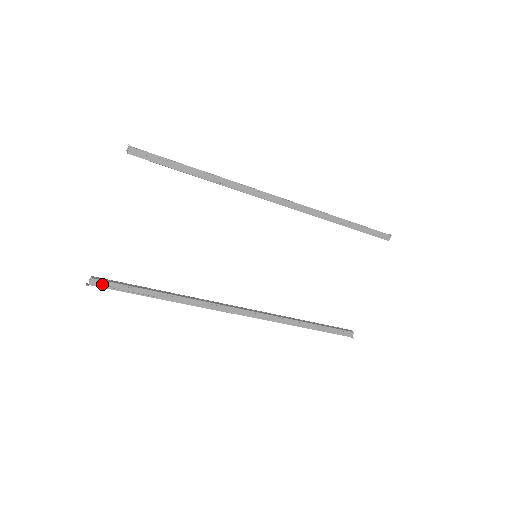
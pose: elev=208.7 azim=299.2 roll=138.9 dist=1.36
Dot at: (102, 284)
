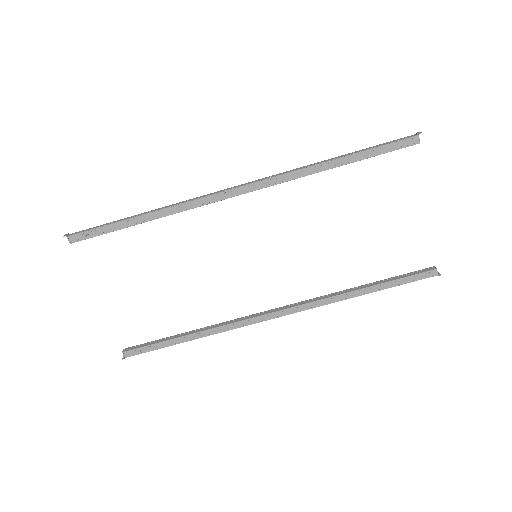
Dot at: (134, 353)
